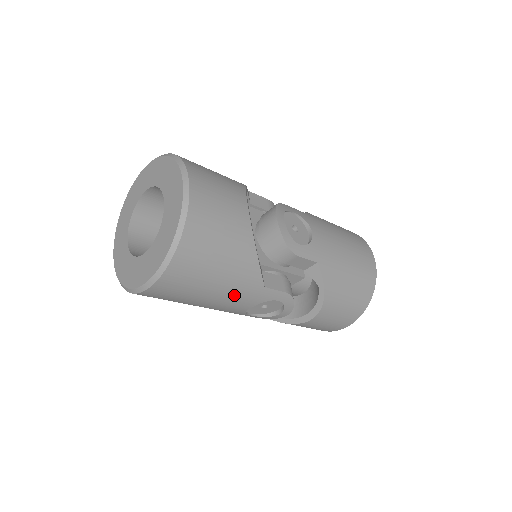
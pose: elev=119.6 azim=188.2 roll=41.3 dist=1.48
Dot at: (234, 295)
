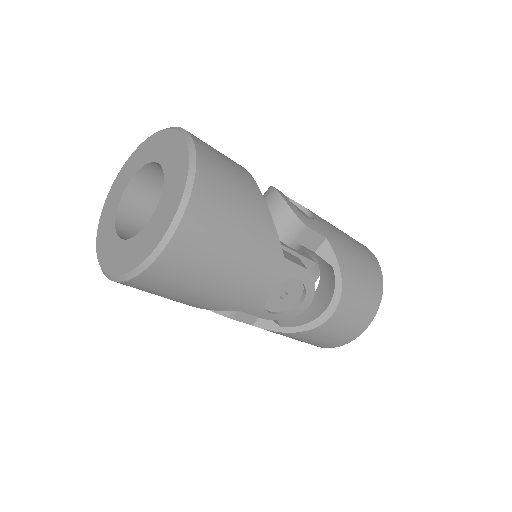
Dot at: (255, 268)
